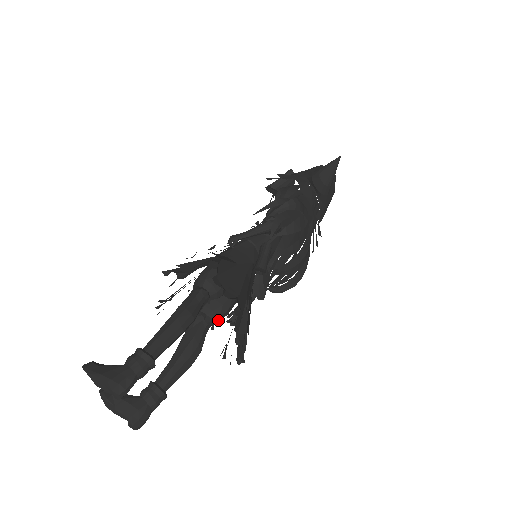
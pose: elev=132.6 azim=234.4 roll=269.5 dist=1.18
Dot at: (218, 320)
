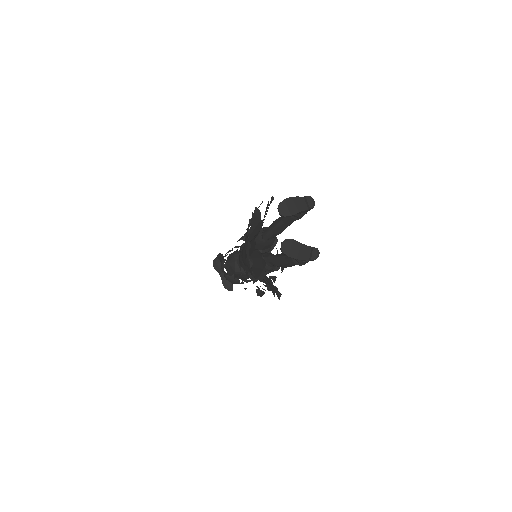
Dot at: occluded
